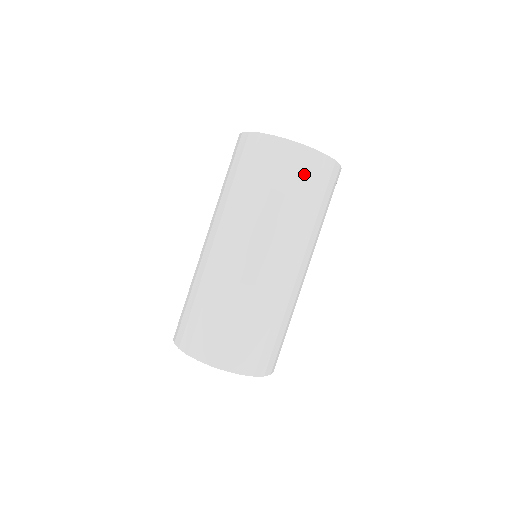
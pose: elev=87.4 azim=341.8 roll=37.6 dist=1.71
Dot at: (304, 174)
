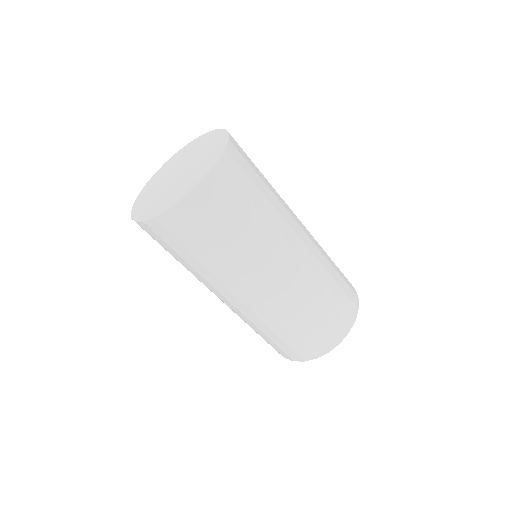
Dot at: (185, 234)
